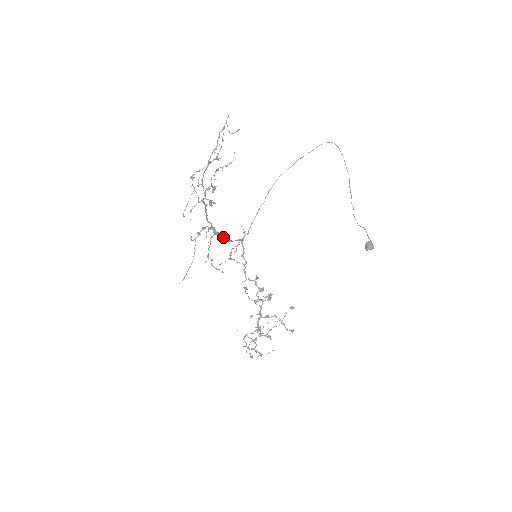
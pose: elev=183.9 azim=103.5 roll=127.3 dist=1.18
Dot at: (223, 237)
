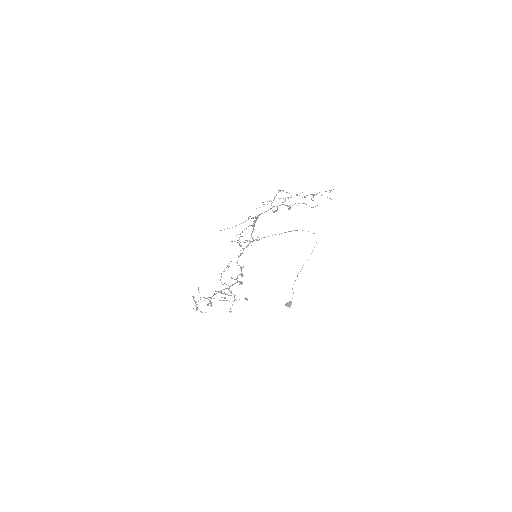
Dot at: occluded
